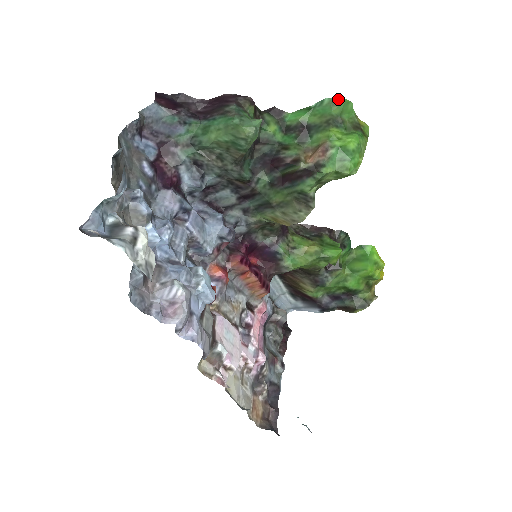
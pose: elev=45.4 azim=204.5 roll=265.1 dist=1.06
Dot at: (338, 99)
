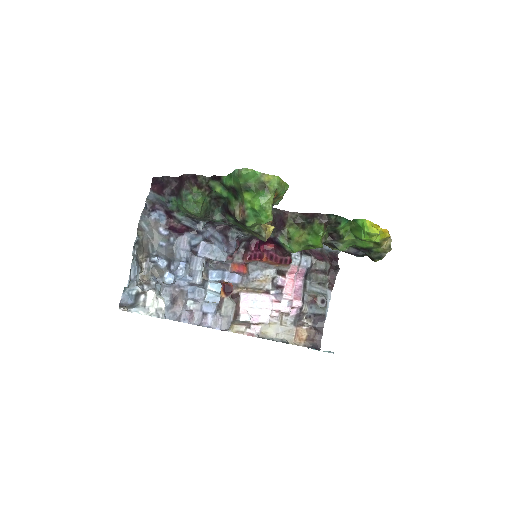
Dot at: (239, 173)
